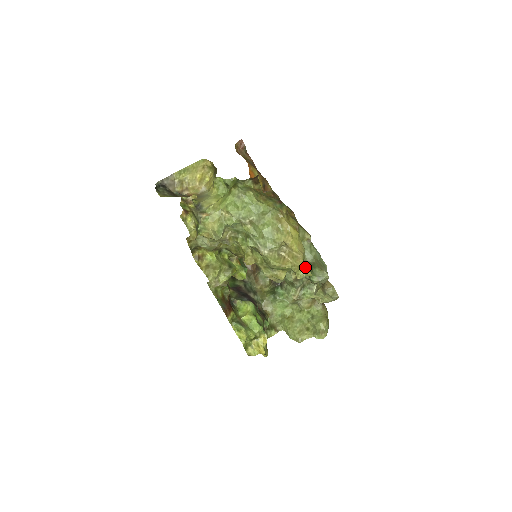
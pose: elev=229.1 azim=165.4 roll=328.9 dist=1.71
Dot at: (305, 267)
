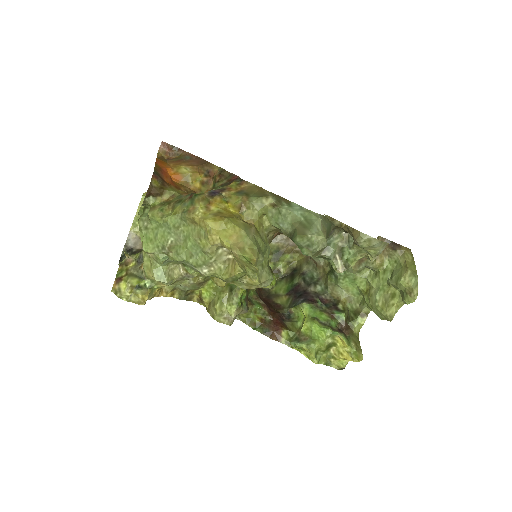
Dot at: (245, 263)
